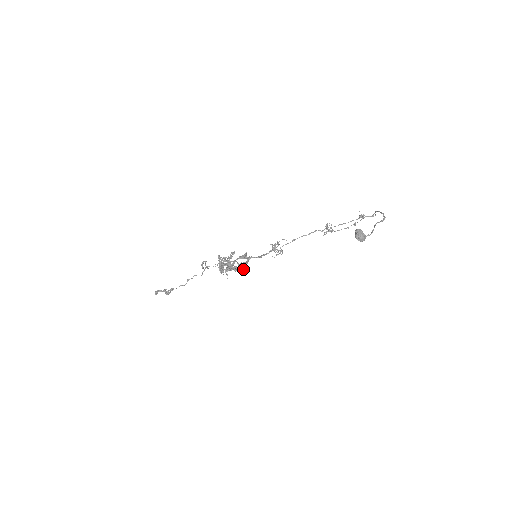
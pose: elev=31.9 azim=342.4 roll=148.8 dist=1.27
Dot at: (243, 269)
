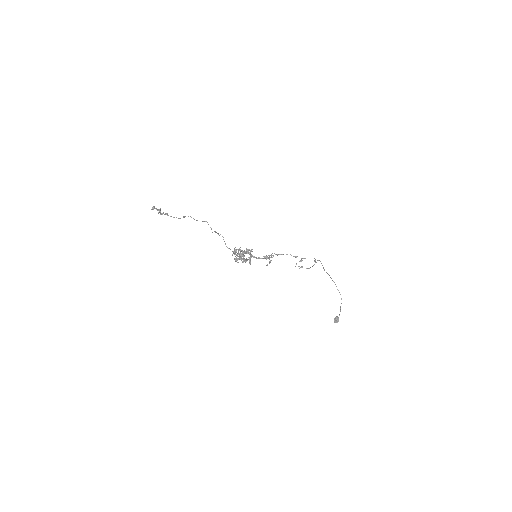
Dot at: occluded
